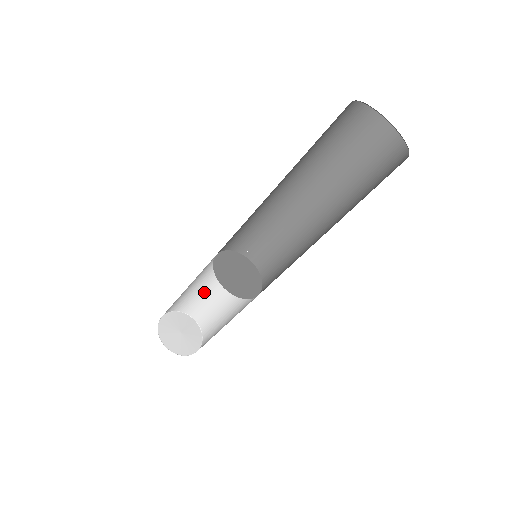
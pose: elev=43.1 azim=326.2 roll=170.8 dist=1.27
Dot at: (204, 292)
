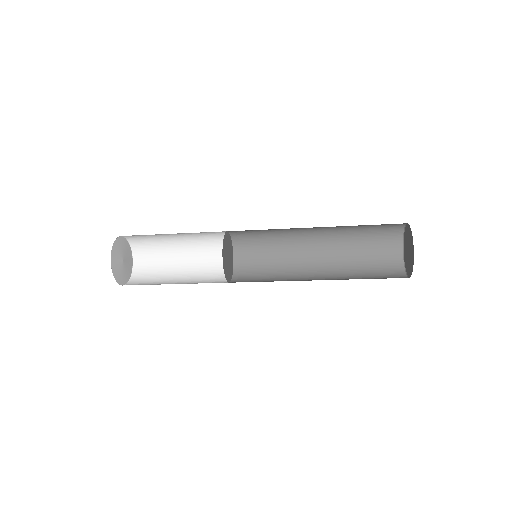
Dot at: (163, 235)
